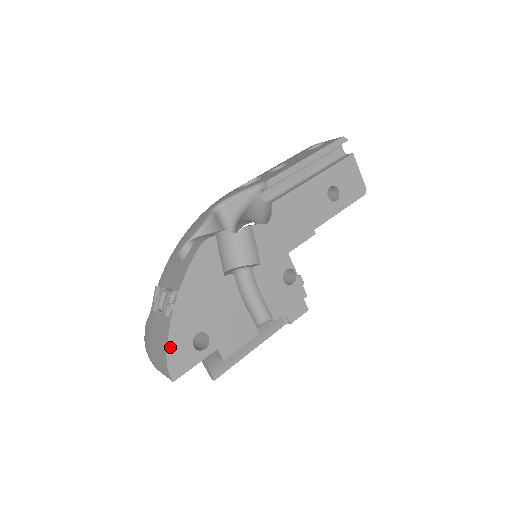
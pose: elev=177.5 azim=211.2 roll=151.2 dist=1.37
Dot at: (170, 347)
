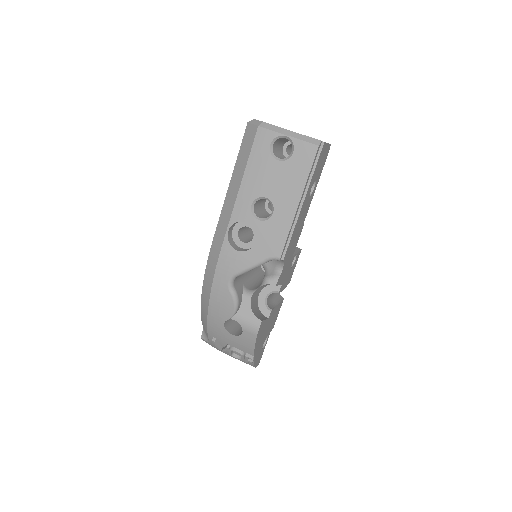
Dot at: (255, 365)
